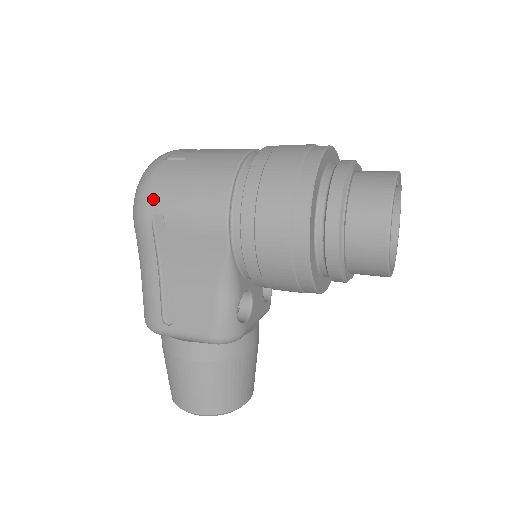
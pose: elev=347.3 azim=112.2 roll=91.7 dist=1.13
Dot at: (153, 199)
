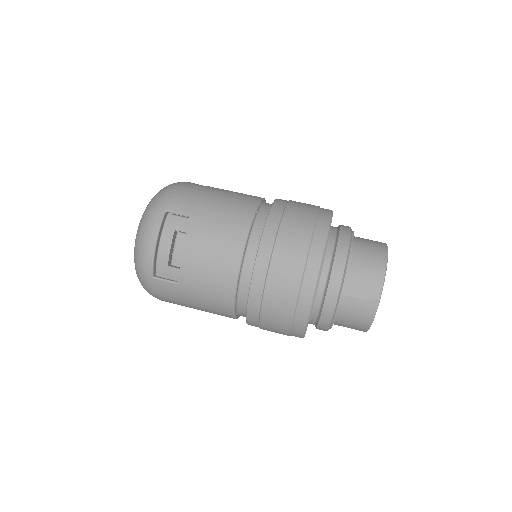
Dot at: occluded
